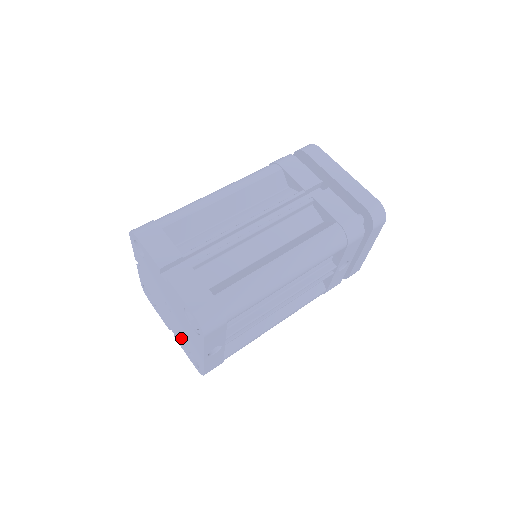
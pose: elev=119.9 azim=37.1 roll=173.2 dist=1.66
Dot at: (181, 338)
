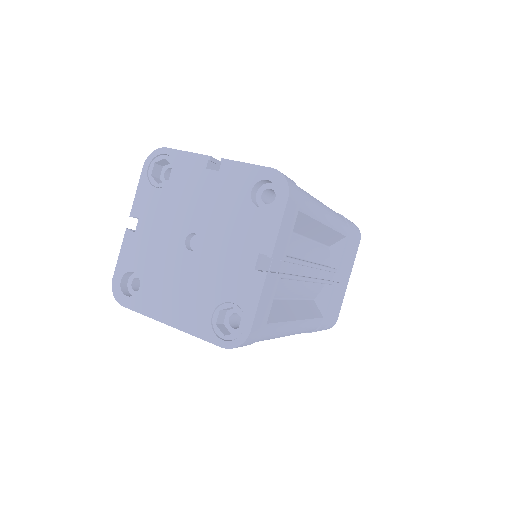
Dot at: (148, 258)
